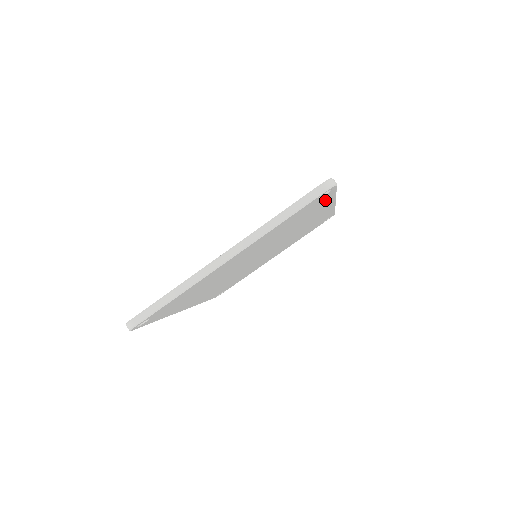
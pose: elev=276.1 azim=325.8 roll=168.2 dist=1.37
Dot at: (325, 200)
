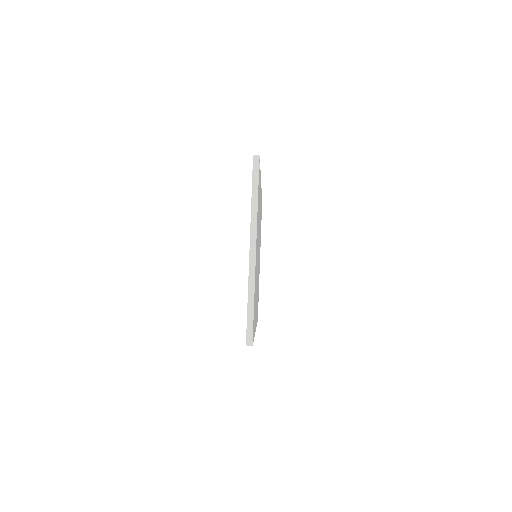
Dot at: occluded
